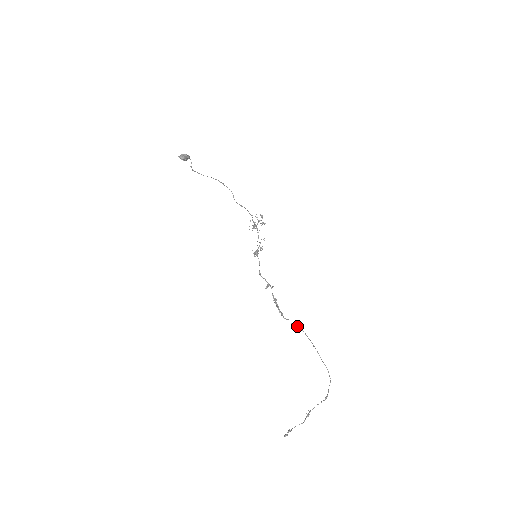
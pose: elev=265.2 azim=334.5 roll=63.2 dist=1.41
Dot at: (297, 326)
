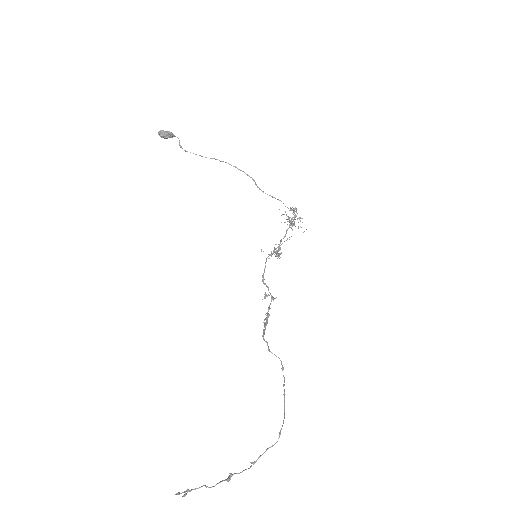
Dot at: occluded
